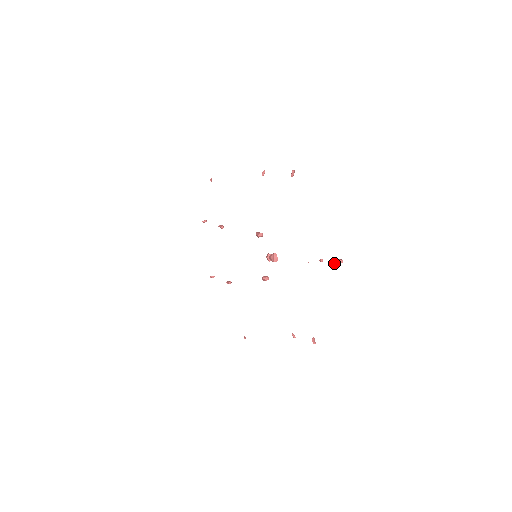
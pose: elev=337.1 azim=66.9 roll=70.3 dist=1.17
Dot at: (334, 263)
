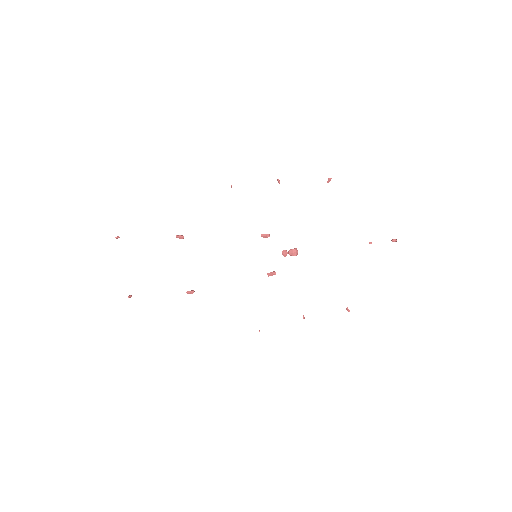
Dot at: (396, 241)
